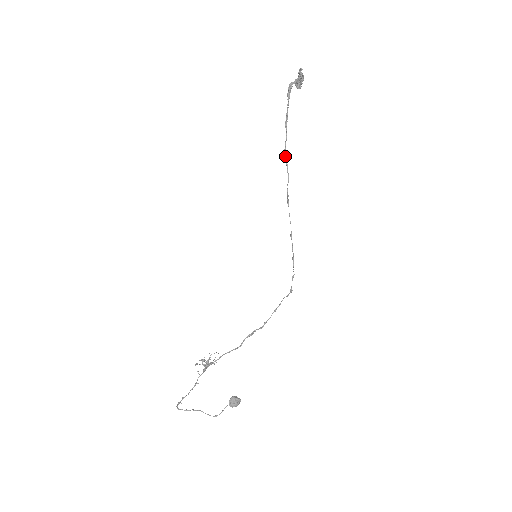
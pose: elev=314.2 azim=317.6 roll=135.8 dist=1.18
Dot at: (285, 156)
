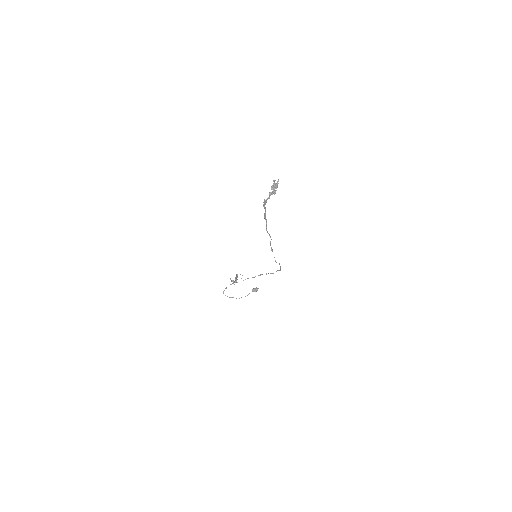
Dot at: (267, 231)
